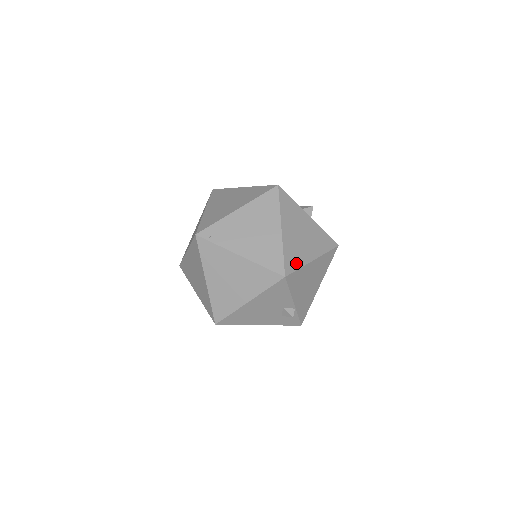
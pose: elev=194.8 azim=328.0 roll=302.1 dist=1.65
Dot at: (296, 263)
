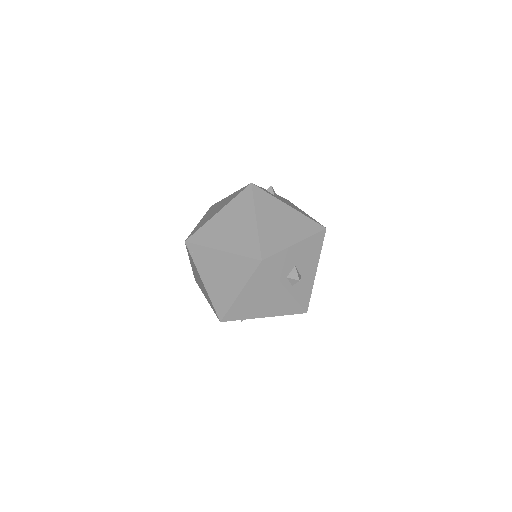
Dot at: (240, 316)
